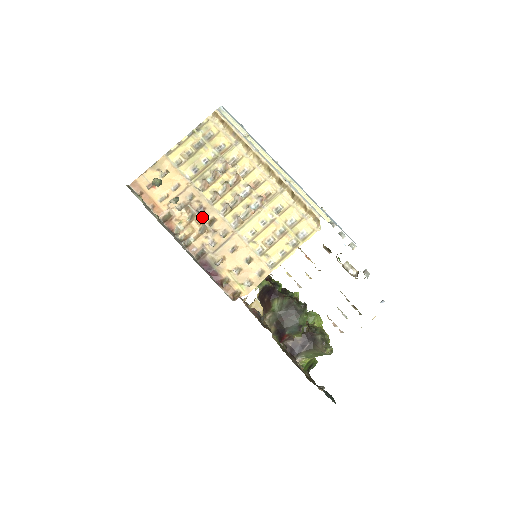
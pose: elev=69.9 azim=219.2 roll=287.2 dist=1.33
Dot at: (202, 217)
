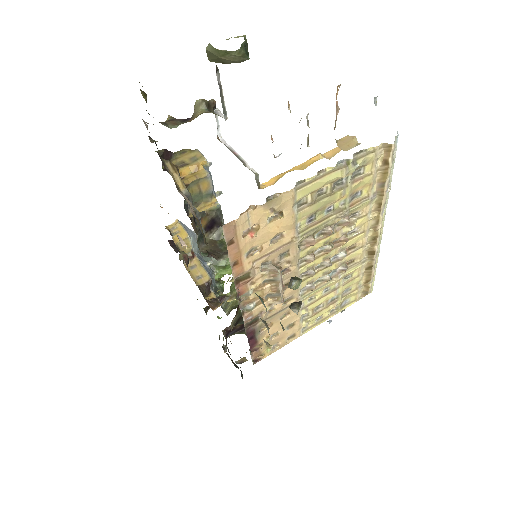
Dot at: (283, 285)
